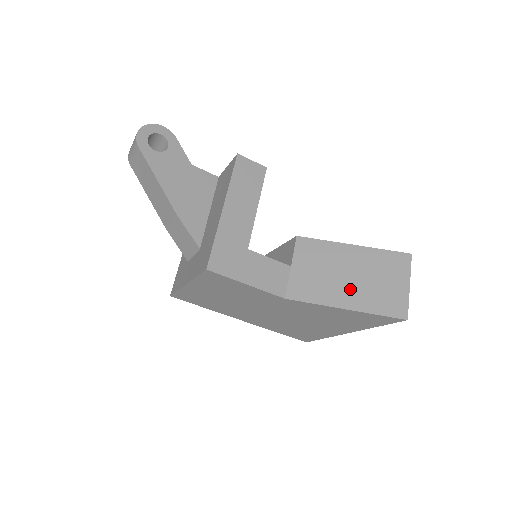
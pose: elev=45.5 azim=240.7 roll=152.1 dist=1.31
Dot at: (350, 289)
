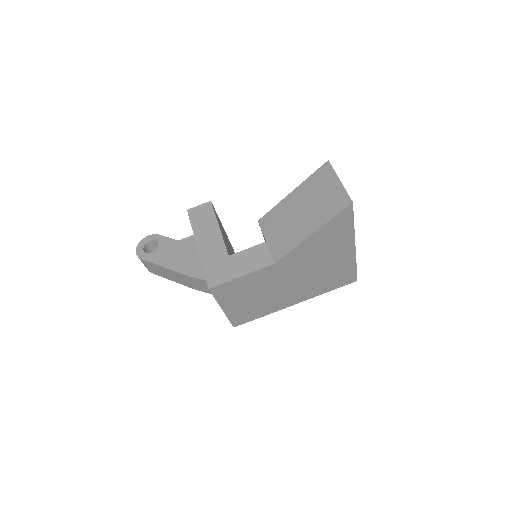
Dot at: (307, 220)
